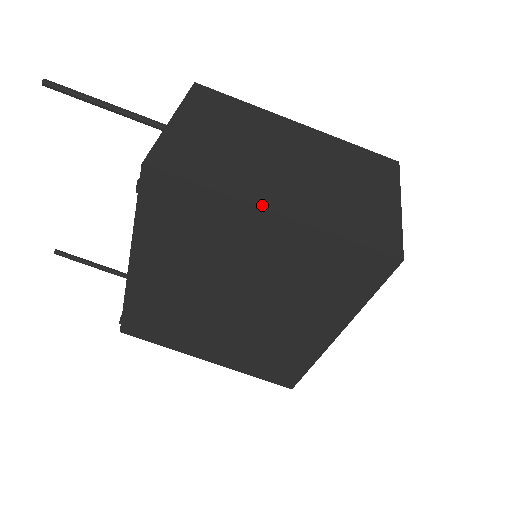
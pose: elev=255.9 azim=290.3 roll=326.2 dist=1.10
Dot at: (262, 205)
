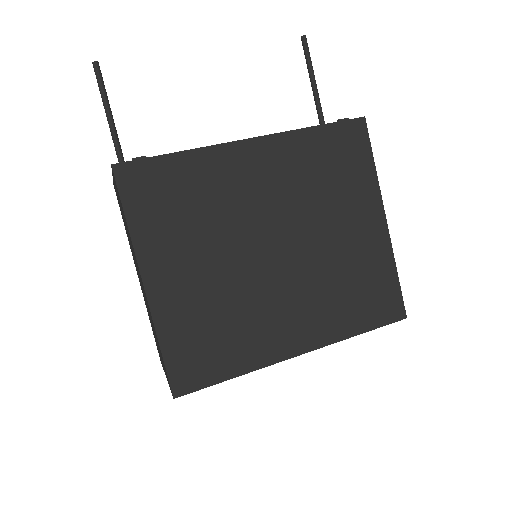
Dot at: (383, 208)
